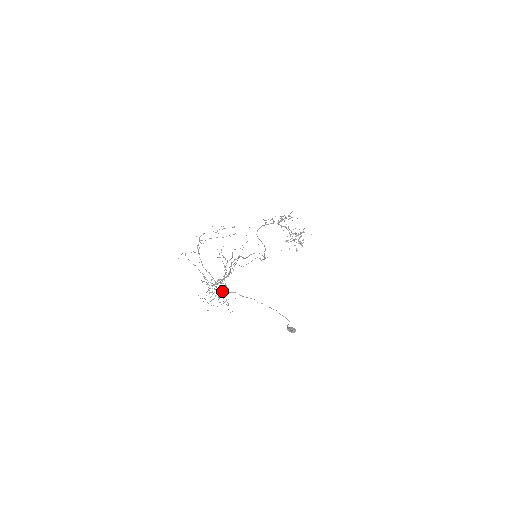
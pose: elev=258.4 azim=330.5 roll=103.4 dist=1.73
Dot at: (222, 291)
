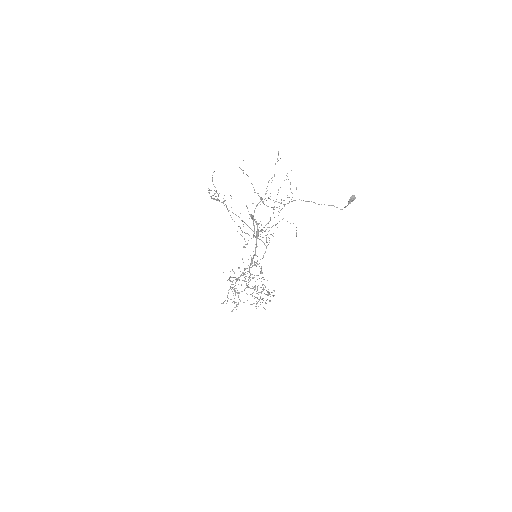
Dot at: occluded
